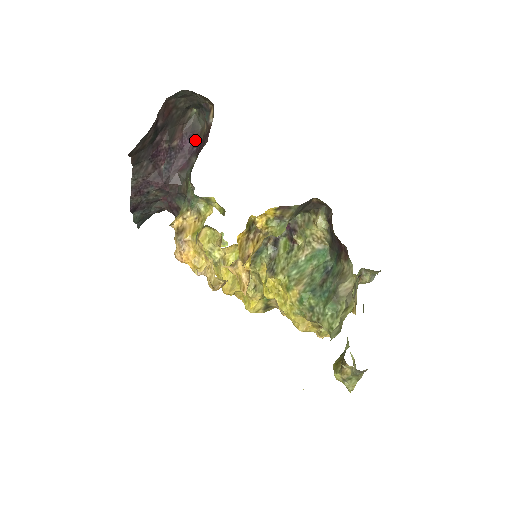
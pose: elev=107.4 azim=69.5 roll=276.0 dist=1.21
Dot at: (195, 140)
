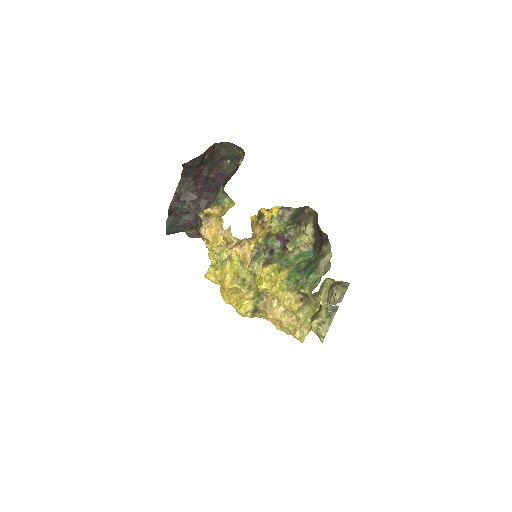
Dot at: (225, 178)
